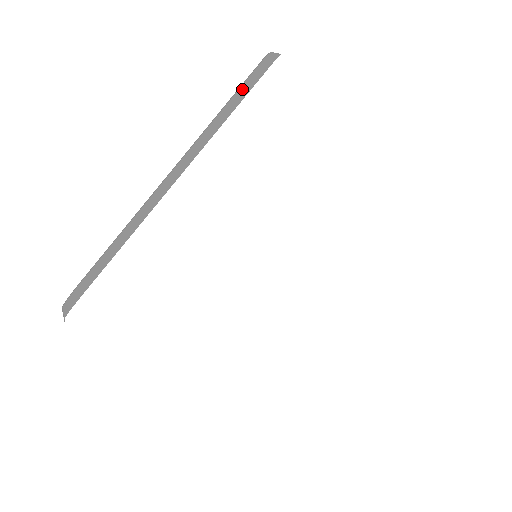
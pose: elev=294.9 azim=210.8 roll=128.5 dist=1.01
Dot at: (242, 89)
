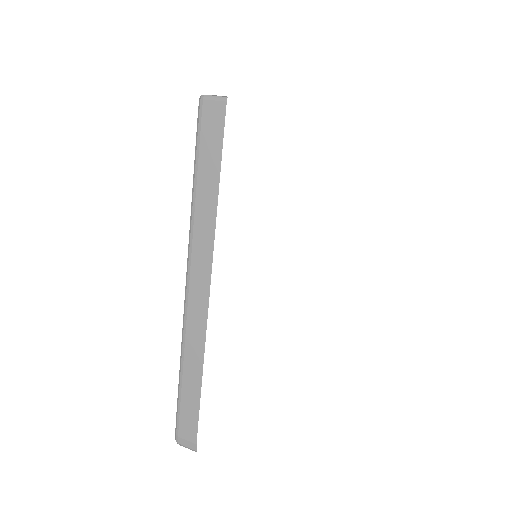
Dot at: (205, 155)
